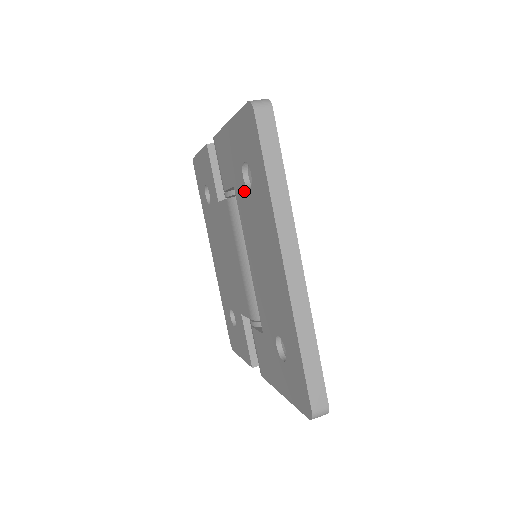
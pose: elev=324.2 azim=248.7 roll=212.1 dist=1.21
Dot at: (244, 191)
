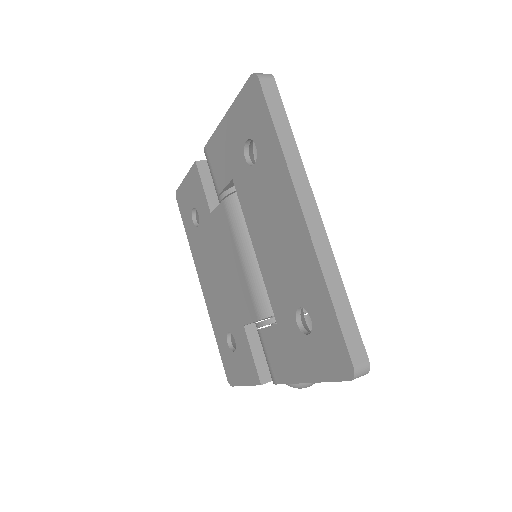
Dot at: (247, 172)
